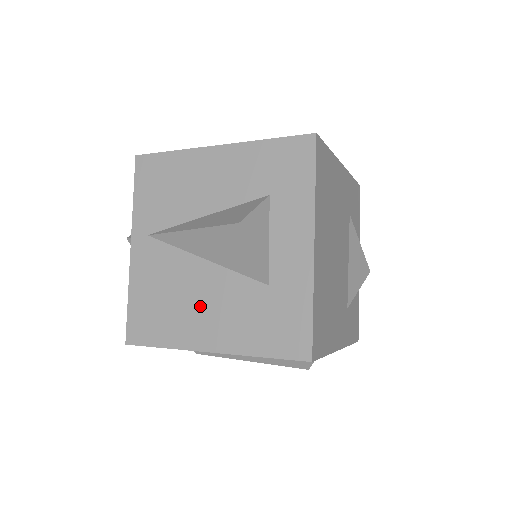
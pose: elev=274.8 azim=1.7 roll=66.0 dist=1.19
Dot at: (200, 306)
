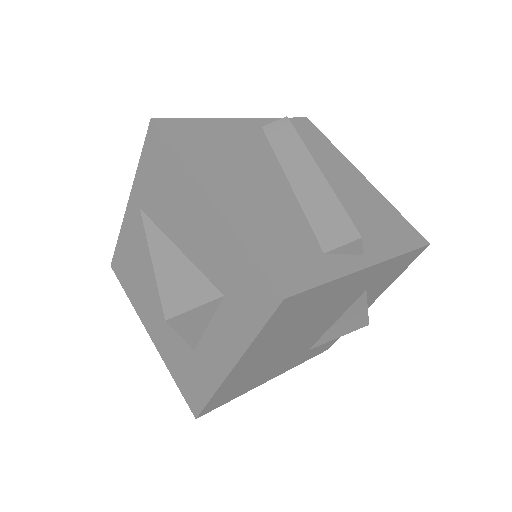
Dot at: (154, 304)
